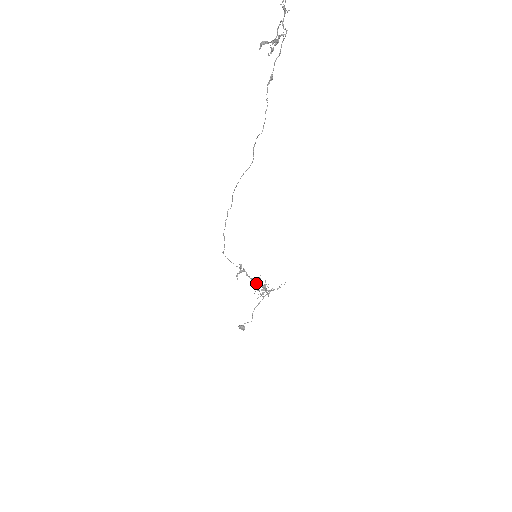
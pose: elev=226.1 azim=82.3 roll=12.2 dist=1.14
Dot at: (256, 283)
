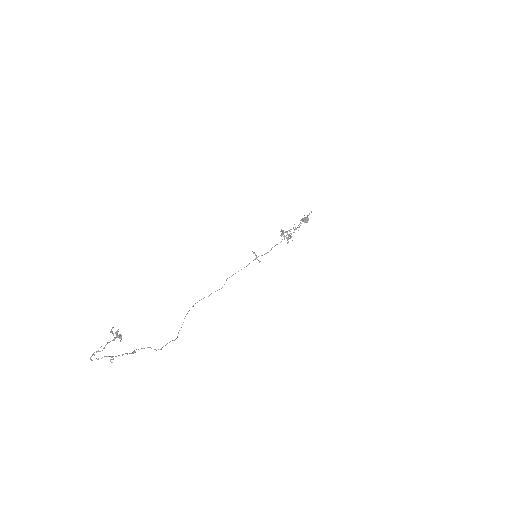
Dot at: (282, 232)
